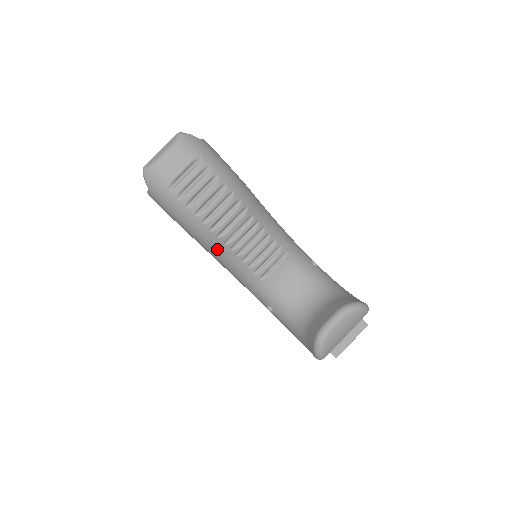
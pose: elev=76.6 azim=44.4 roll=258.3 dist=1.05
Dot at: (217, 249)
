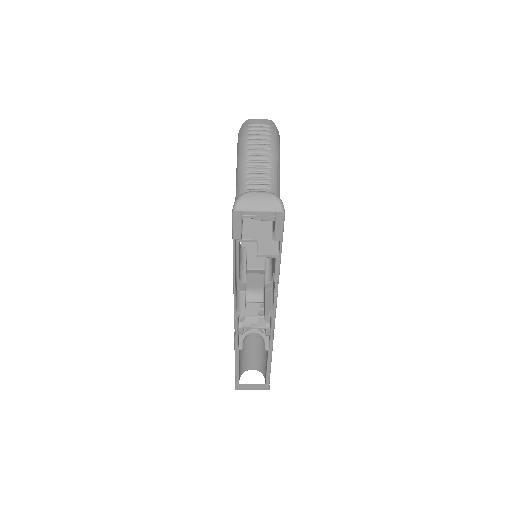
Dot at: (242, 164)
